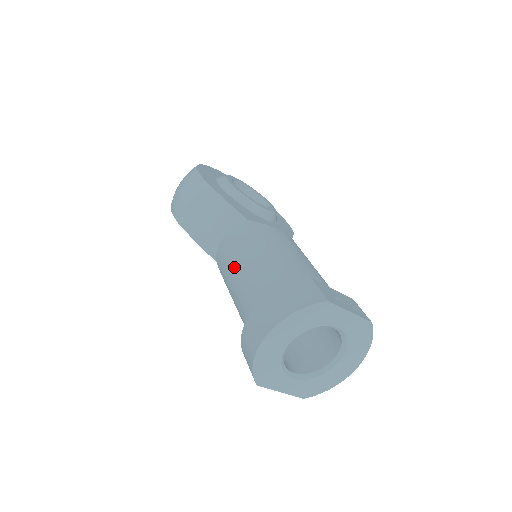
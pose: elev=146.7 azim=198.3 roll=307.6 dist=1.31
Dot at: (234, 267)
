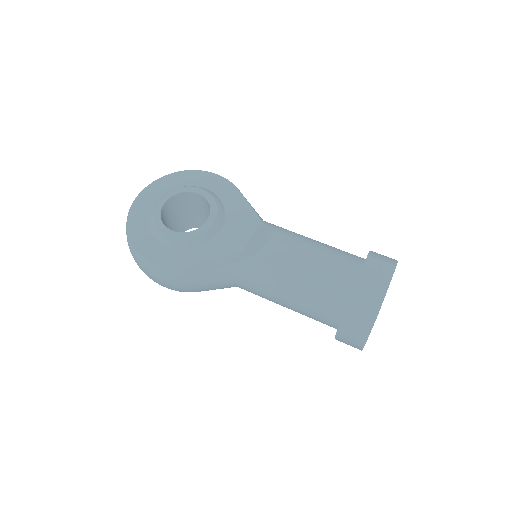
Dot at: occluded
